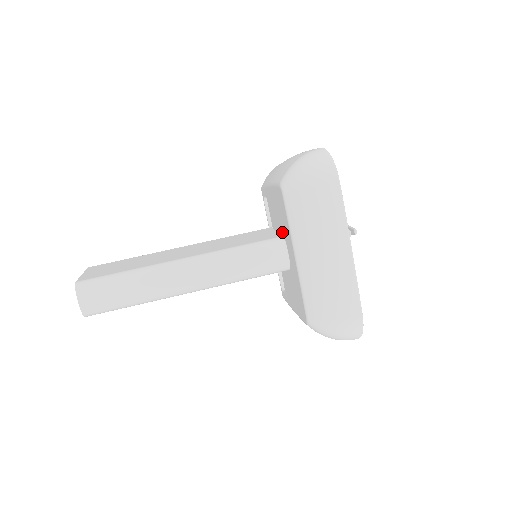
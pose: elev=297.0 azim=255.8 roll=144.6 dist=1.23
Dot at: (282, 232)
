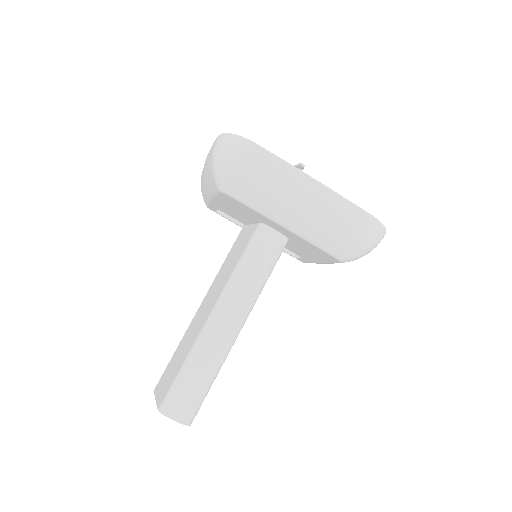
Dot at: (255, 221)
